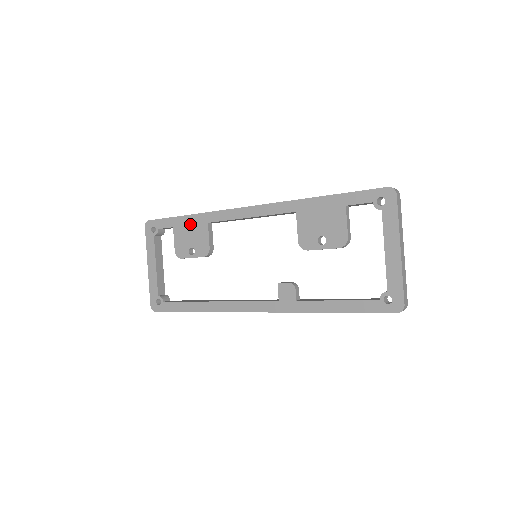
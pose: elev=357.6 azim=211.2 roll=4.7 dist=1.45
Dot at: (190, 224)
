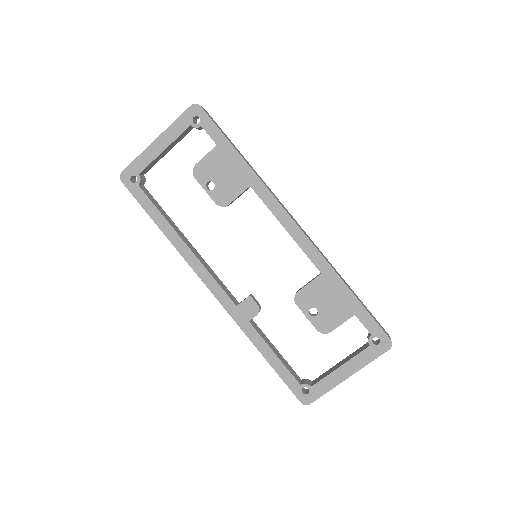
Dot at: (234, 165)
